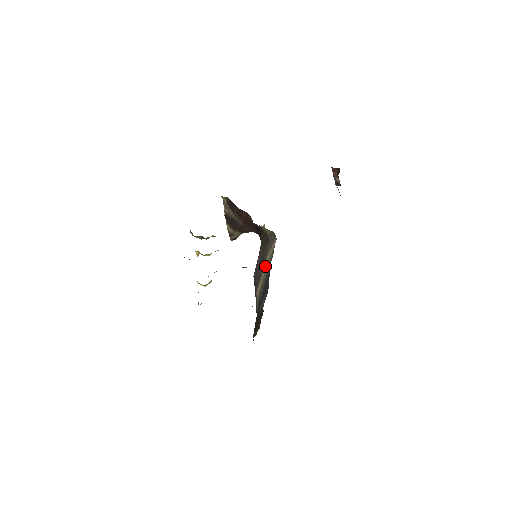
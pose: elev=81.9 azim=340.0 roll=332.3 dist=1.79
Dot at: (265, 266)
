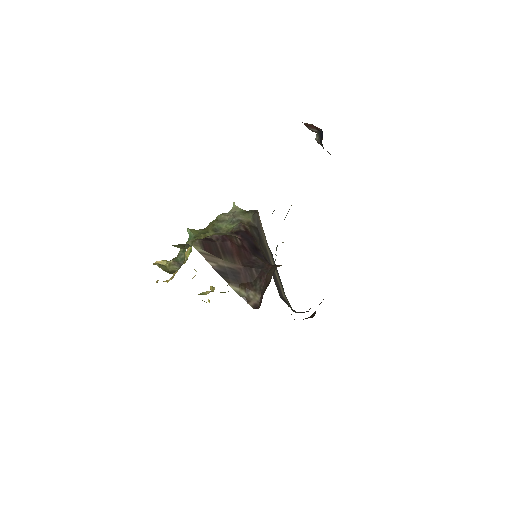
Dot at: (269, 256)
